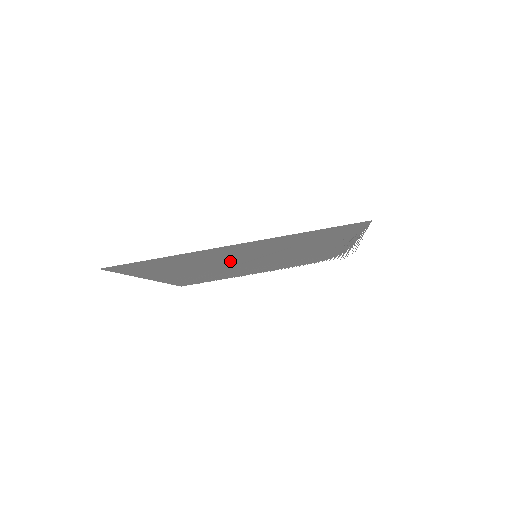
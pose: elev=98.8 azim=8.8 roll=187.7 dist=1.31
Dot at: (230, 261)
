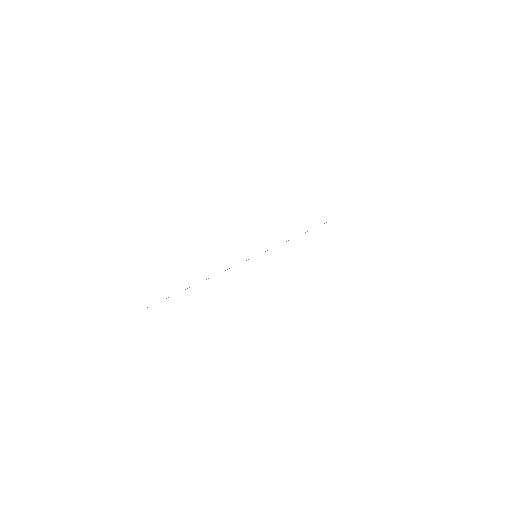
Dot at: occluded
